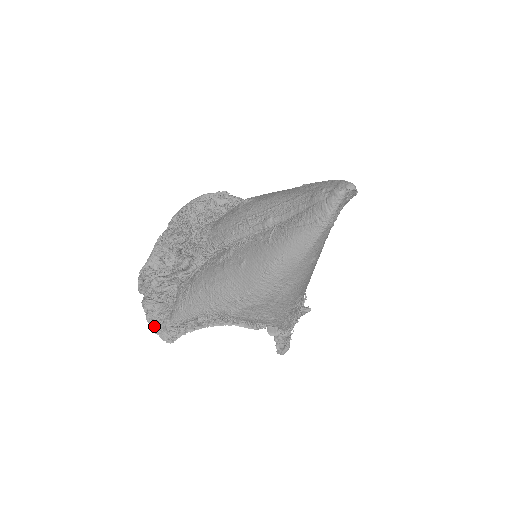
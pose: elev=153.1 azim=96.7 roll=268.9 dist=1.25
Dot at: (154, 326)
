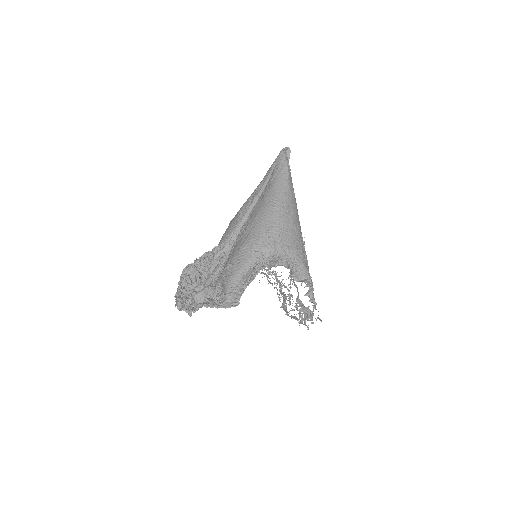
Dot at: (215, 305)
